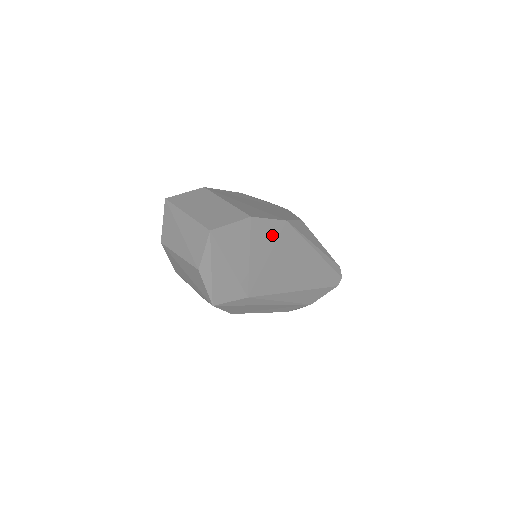
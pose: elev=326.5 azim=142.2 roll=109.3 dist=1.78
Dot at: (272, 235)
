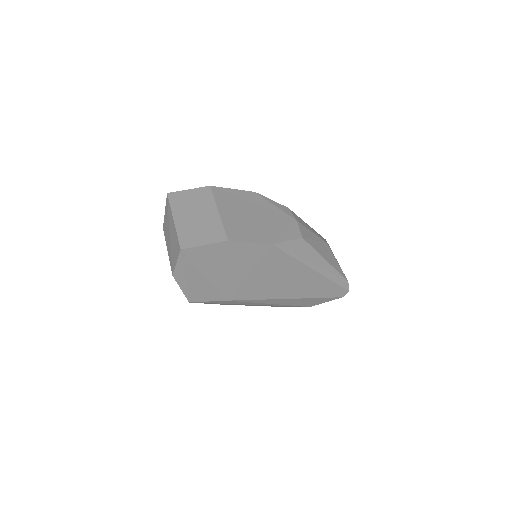
Dot at: (255, 255)
